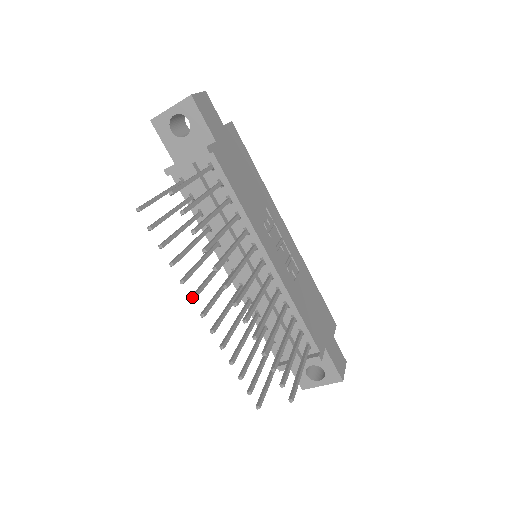
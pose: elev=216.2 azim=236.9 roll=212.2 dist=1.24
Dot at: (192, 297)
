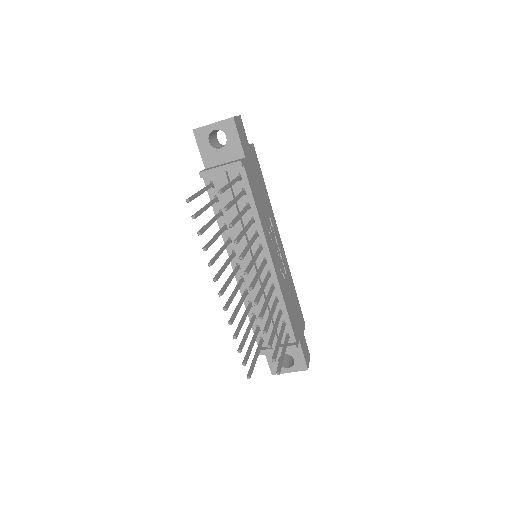
Dot at: (215, 278)
